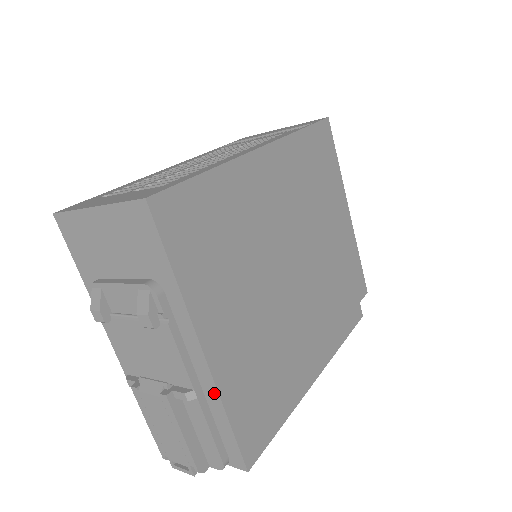
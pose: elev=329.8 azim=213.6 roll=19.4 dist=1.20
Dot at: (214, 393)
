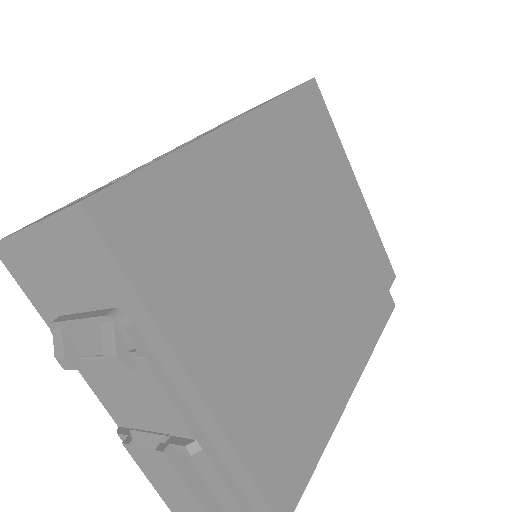
Dot at: (222, 440)
